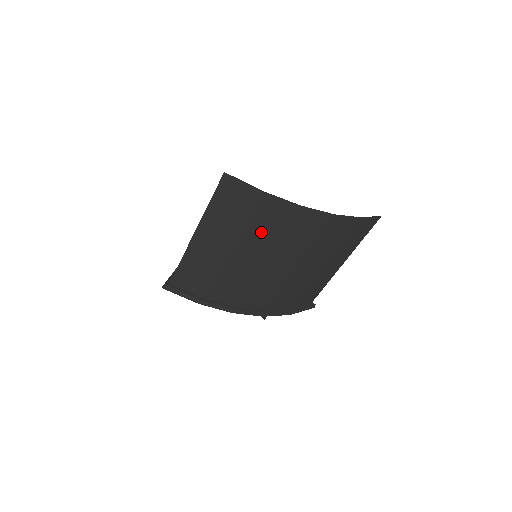
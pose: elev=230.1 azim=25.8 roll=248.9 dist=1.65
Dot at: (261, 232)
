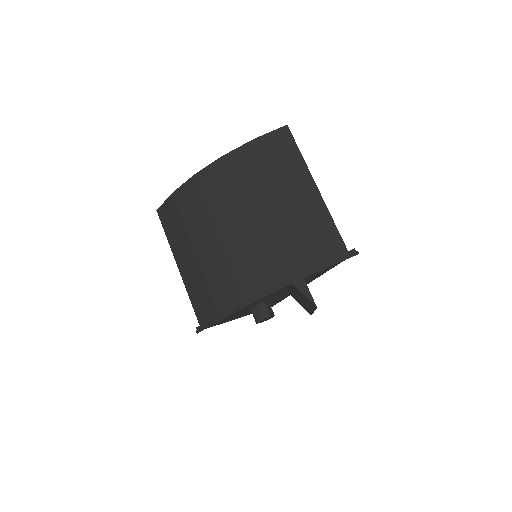
Dot at: (195, 218)
